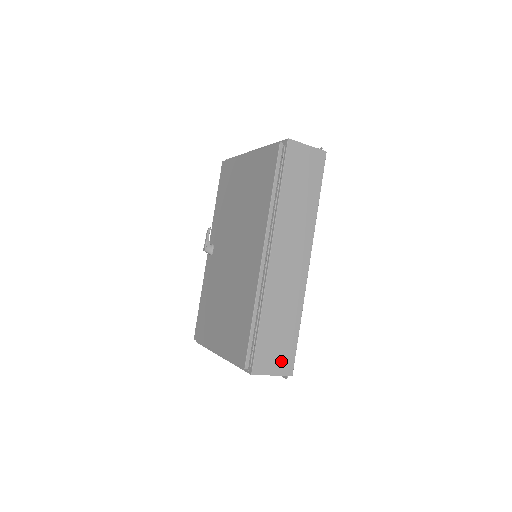
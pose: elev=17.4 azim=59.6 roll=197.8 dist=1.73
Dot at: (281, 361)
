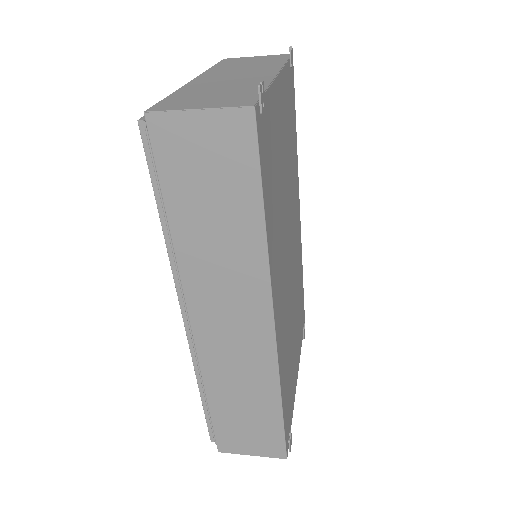
Dot at: (261, 443)
